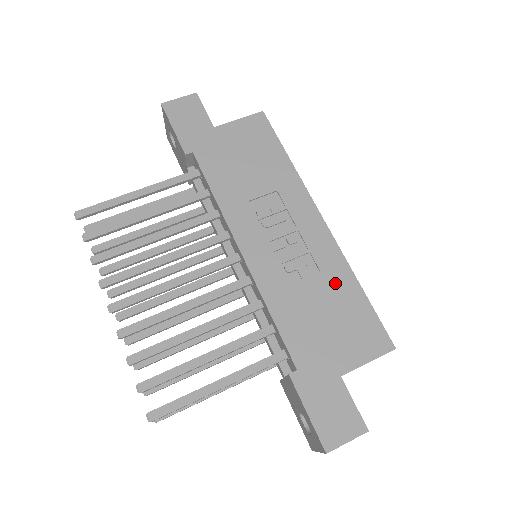
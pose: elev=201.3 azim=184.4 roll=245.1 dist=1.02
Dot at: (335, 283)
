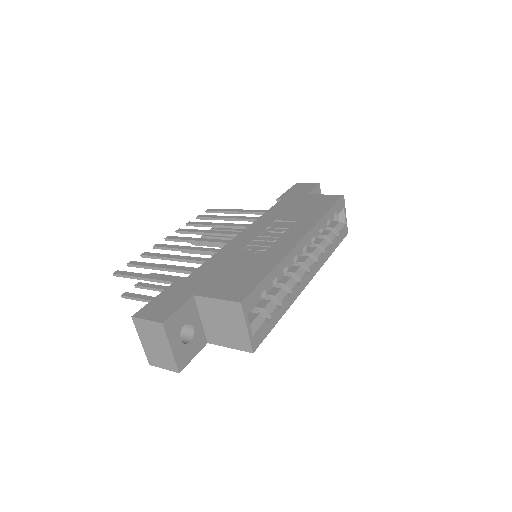
Dot at: (261, 262)
